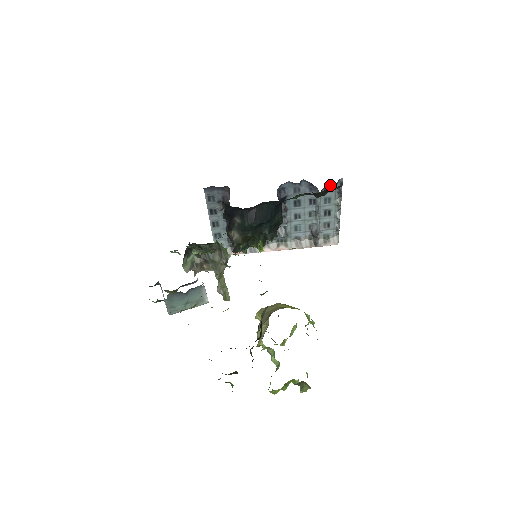
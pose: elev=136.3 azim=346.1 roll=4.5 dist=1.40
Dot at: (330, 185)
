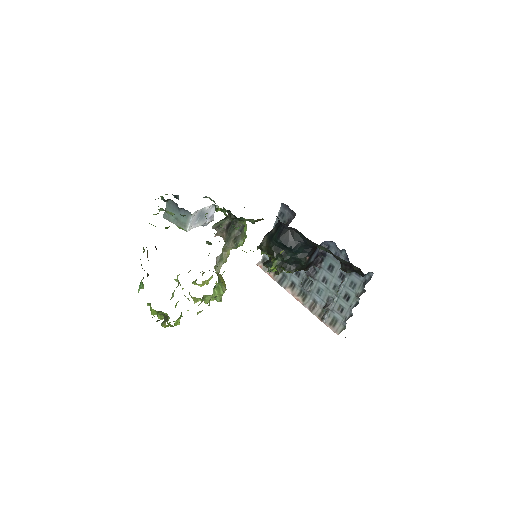
Dot at: (362, 272)
